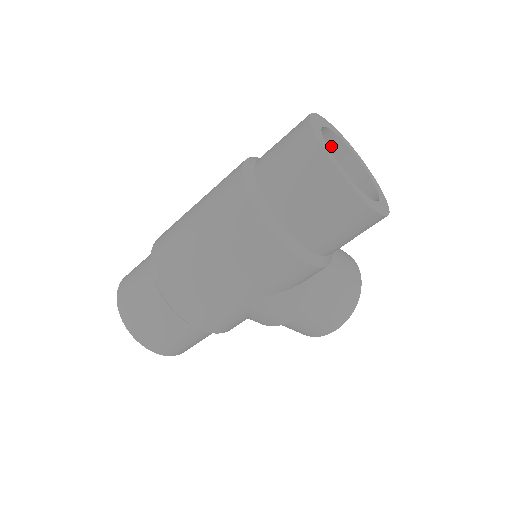
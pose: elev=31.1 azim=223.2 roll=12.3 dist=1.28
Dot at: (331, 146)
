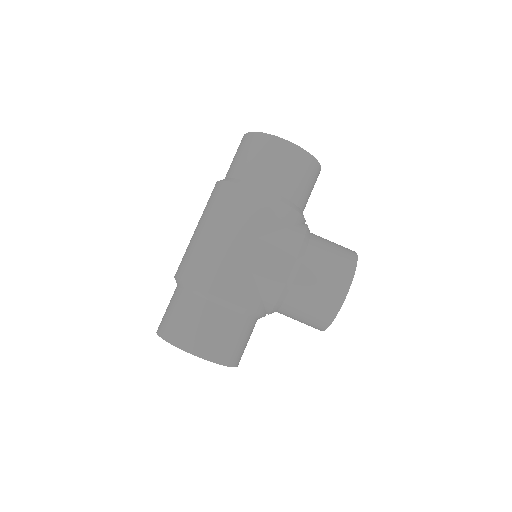
Dot at: occluded
